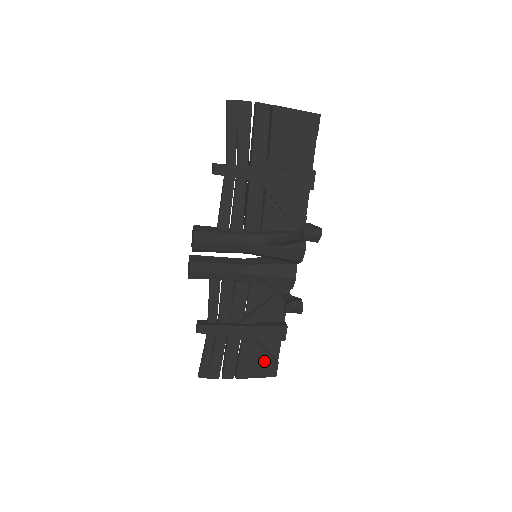
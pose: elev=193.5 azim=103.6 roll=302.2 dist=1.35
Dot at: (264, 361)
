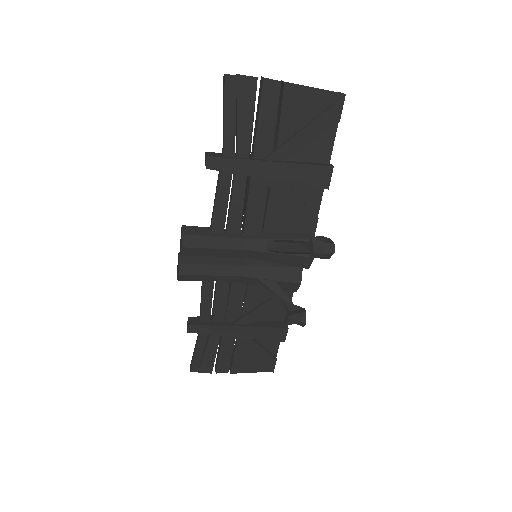
Dot at: (261, 358)
